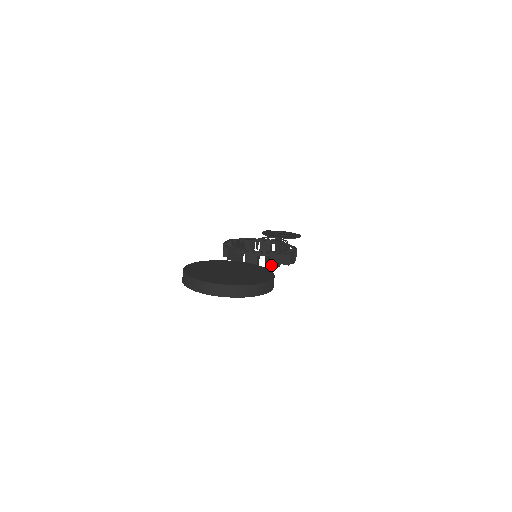
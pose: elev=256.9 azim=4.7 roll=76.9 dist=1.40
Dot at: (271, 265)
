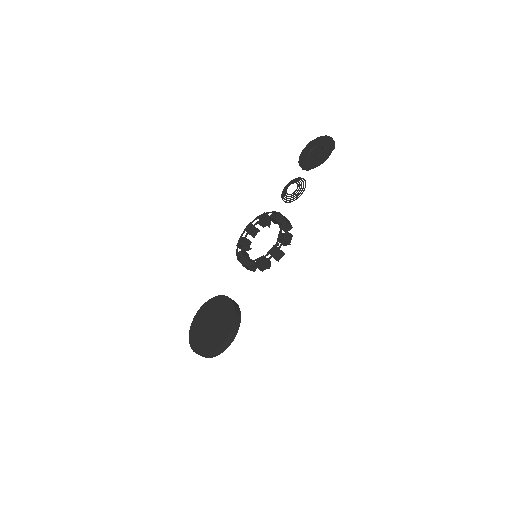
Dot at: (262, 270)
